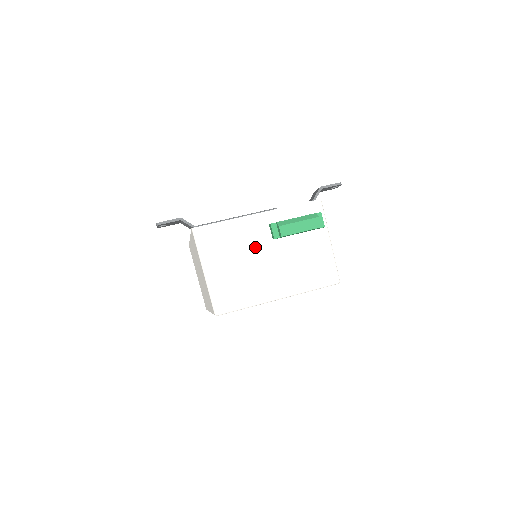
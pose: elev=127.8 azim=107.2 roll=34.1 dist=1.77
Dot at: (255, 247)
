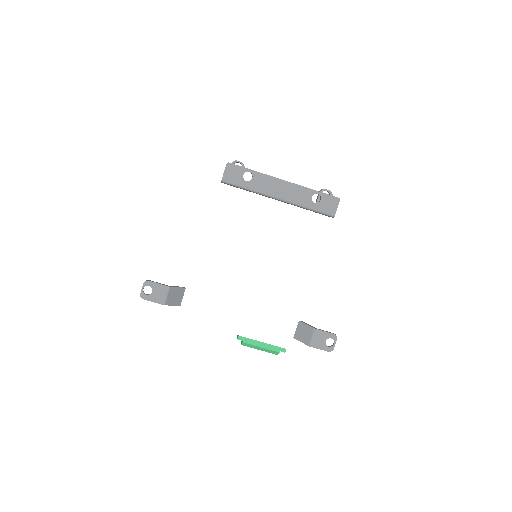
Dot at: occluded
